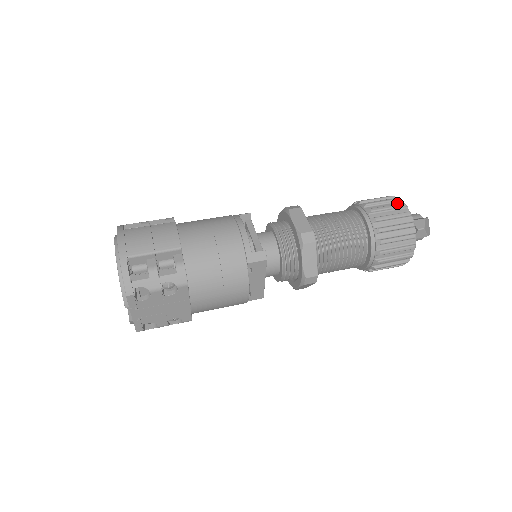
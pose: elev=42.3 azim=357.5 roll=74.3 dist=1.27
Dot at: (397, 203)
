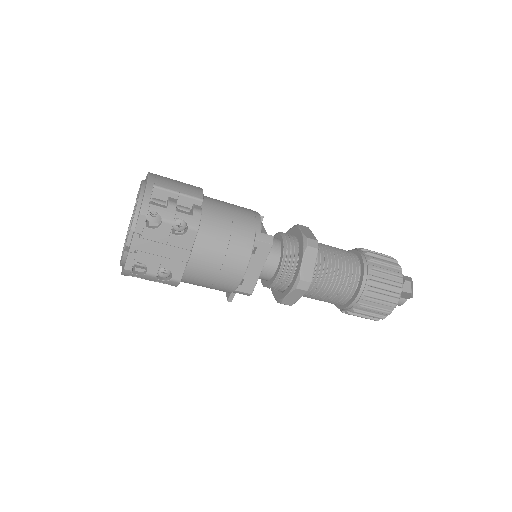
Dot at: occluded
